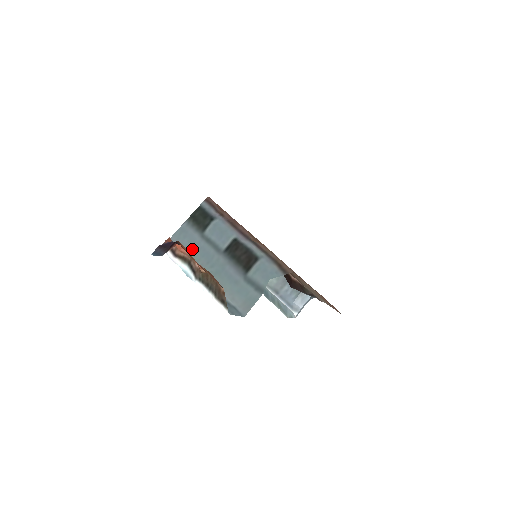
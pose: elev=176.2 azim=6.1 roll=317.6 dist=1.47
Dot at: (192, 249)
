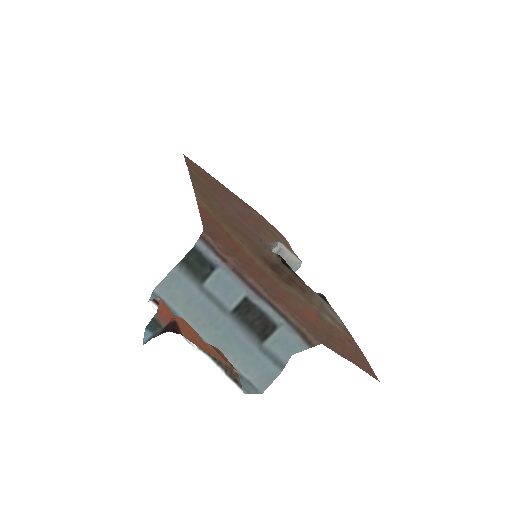
Dot at: (189, 303)
